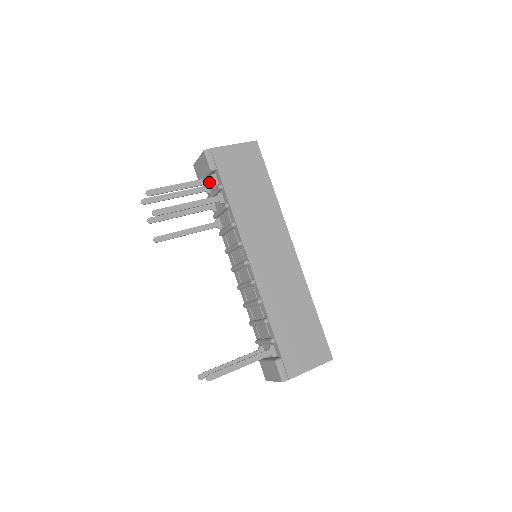
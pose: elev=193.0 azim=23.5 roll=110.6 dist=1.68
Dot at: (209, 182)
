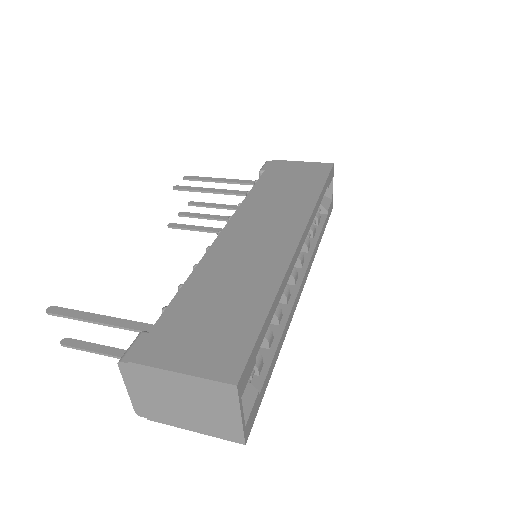
Dot at: (252, 183)
